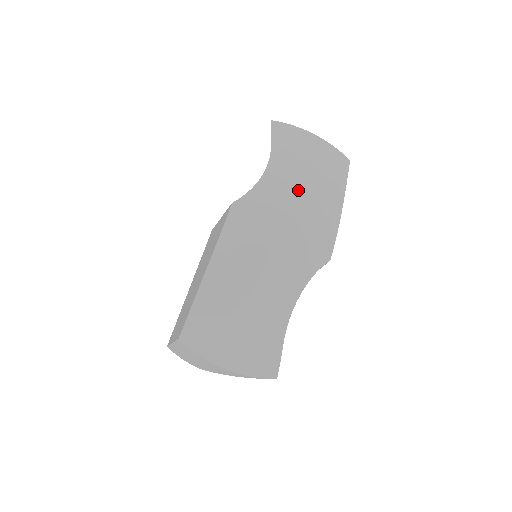
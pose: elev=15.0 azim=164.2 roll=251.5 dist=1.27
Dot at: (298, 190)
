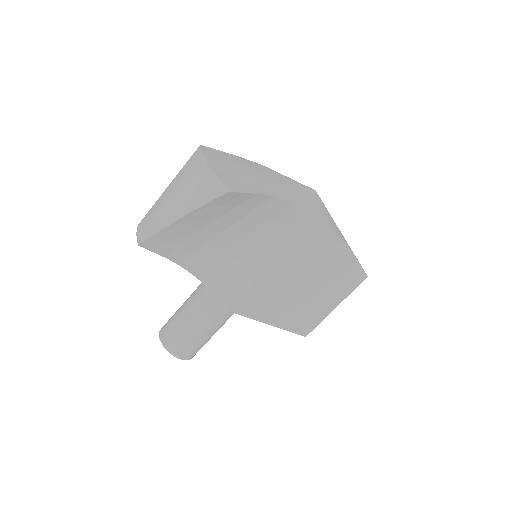
Dot at: occluded
